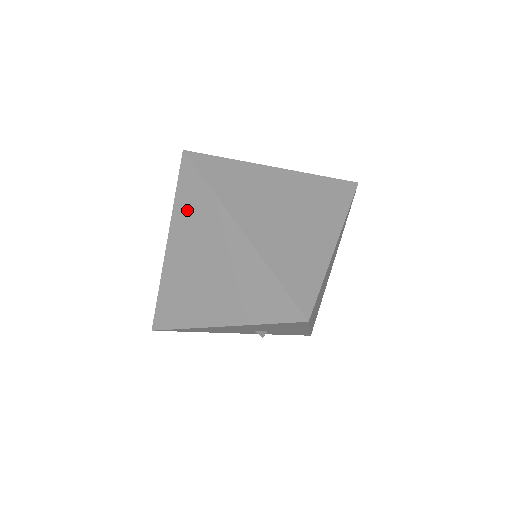
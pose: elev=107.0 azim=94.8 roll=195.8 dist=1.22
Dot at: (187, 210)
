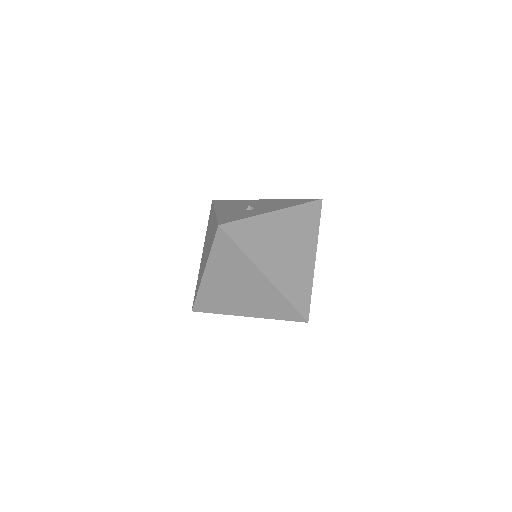
Dot at: (222, 258)
